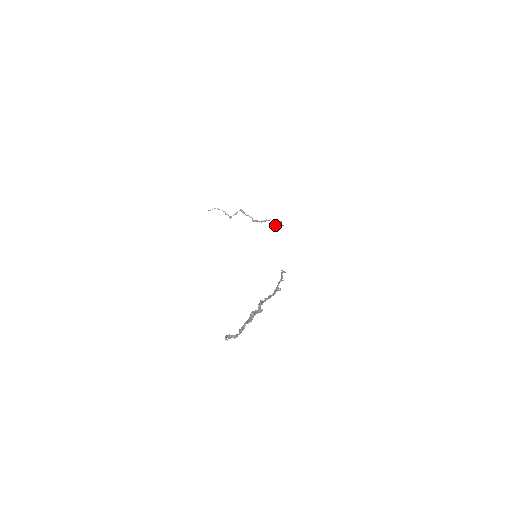
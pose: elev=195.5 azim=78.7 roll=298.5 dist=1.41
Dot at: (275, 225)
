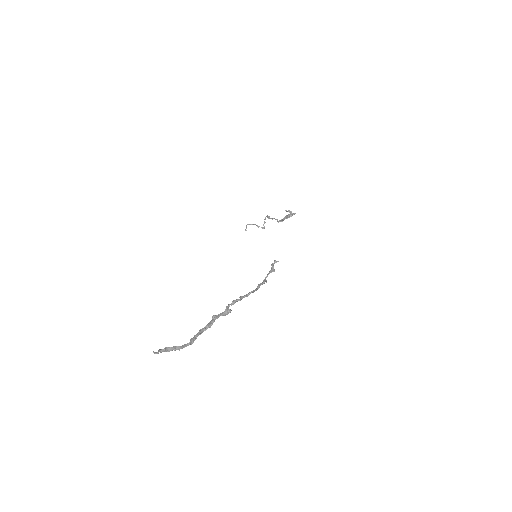
Dot at: (288, 216)
